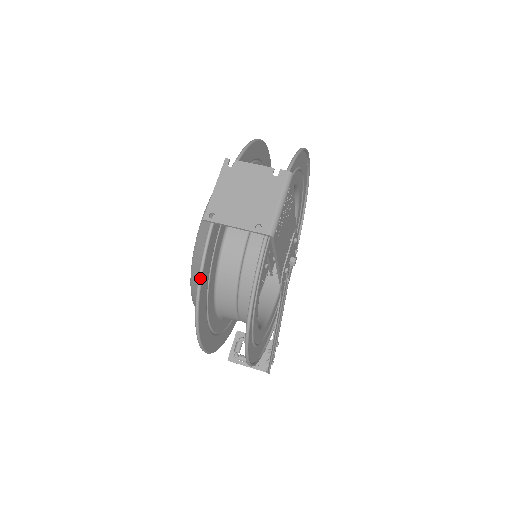
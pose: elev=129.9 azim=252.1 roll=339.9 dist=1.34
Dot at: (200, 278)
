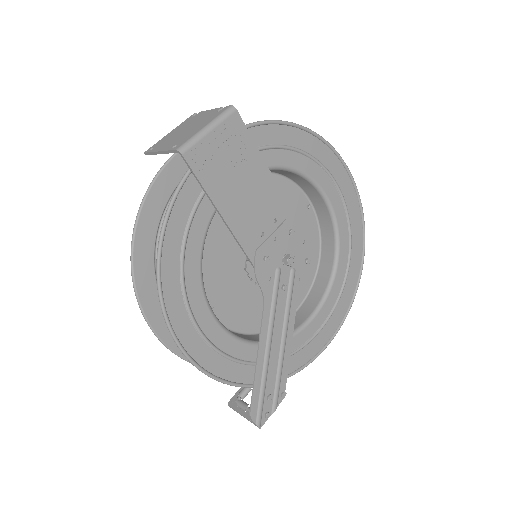
Dot at: (136, 218)
